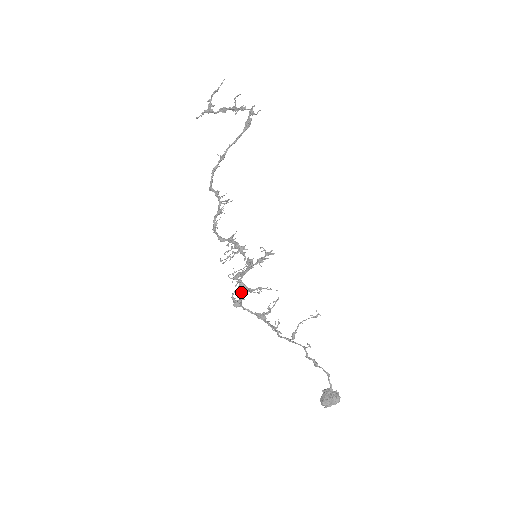
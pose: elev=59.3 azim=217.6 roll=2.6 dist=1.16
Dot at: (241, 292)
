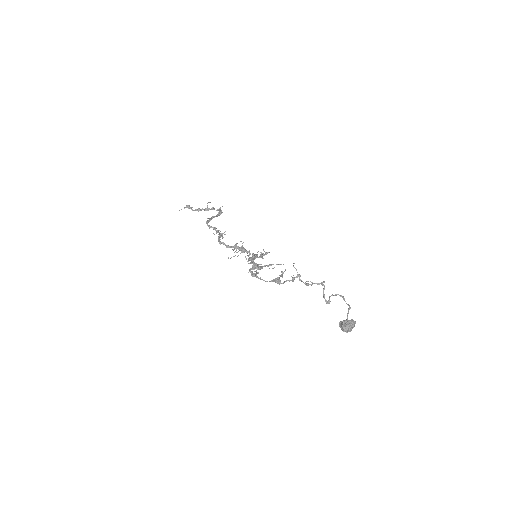
Dot at: (258, 264)
